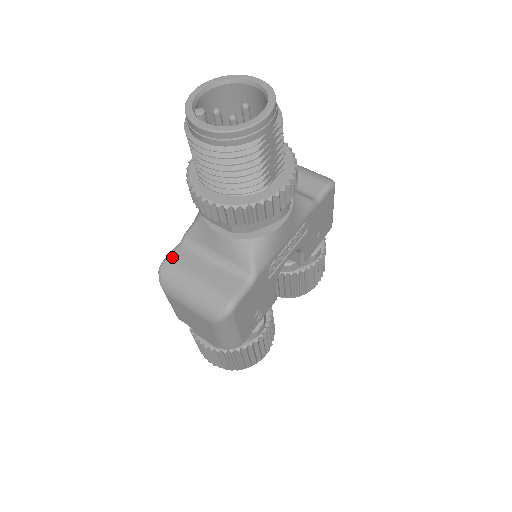
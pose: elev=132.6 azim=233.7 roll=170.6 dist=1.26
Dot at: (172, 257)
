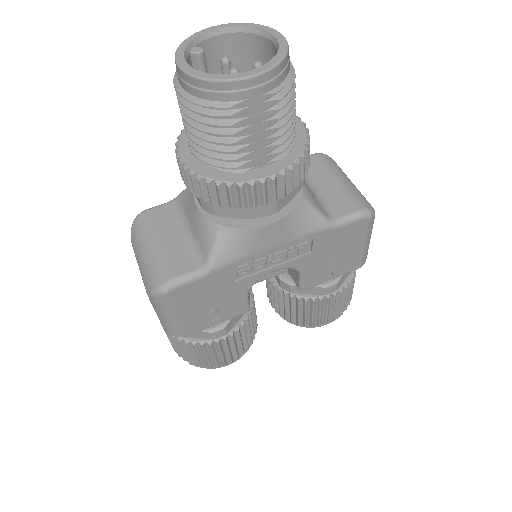
Dot at: (152, 211)
